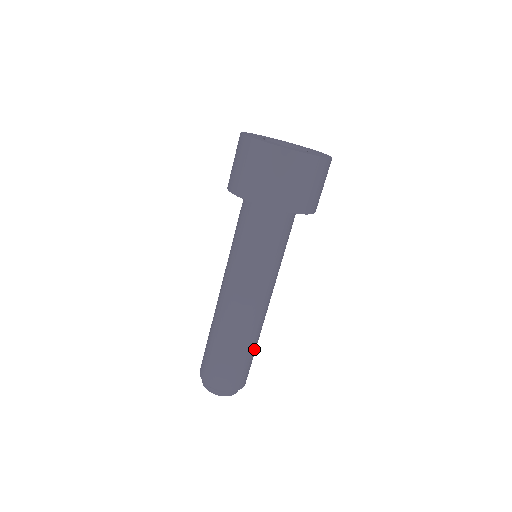
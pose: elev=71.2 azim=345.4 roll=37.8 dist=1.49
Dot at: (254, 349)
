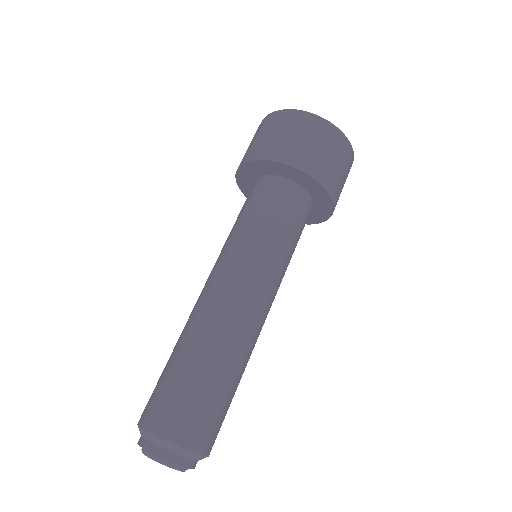
Dot at: (228, 381)
